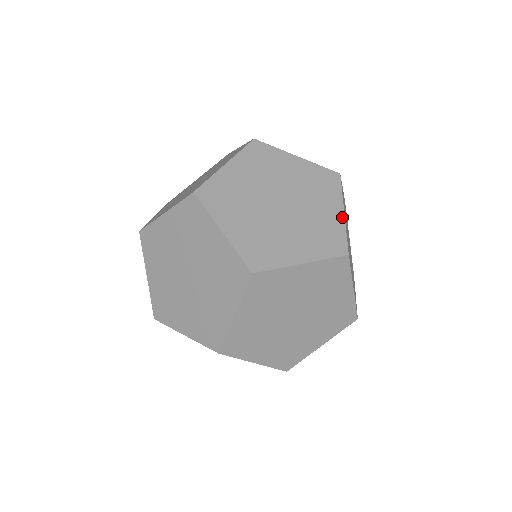
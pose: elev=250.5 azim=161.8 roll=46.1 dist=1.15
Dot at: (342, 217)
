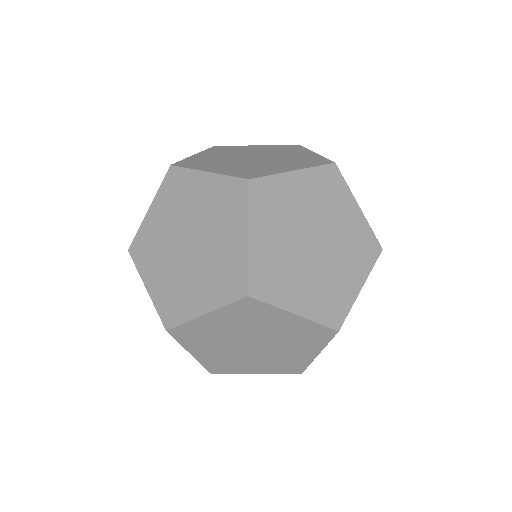
Dot at: (287, 171)
